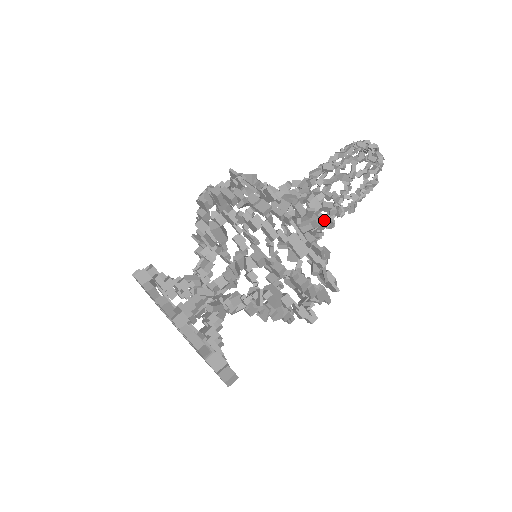
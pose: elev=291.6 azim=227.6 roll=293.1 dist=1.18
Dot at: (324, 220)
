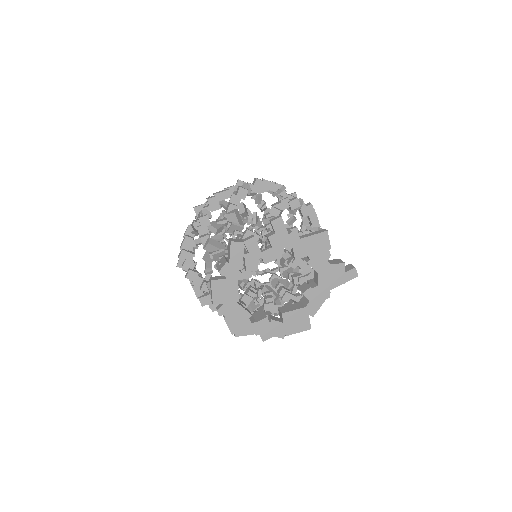
Dot at: (262, 226)
